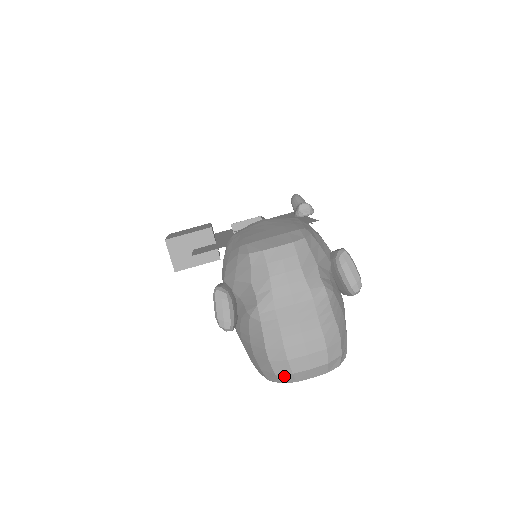
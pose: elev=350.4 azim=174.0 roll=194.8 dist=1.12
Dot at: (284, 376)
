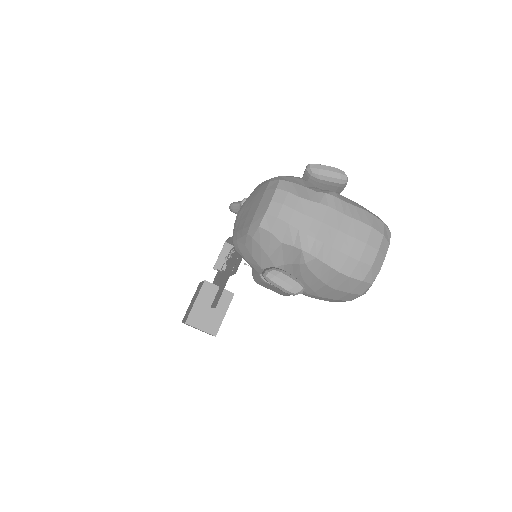
Dot at: (369, 275)
